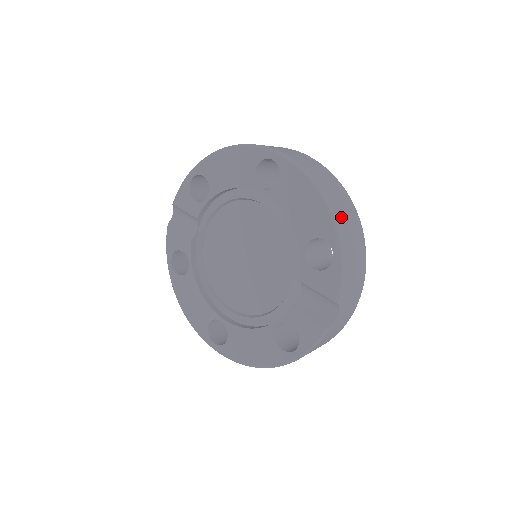
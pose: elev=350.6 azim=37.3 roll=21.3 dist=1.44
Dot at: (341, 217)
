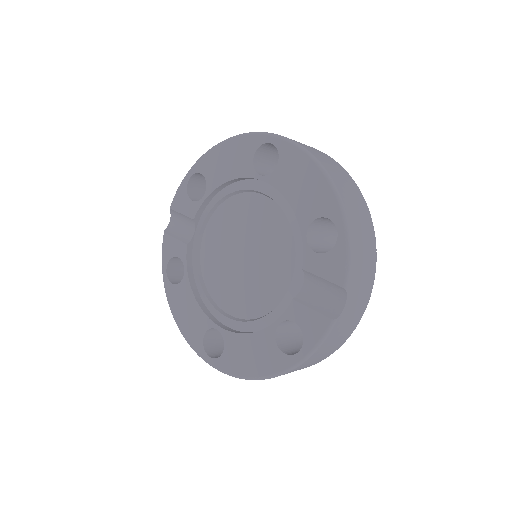
Dot at: (345, 194)
